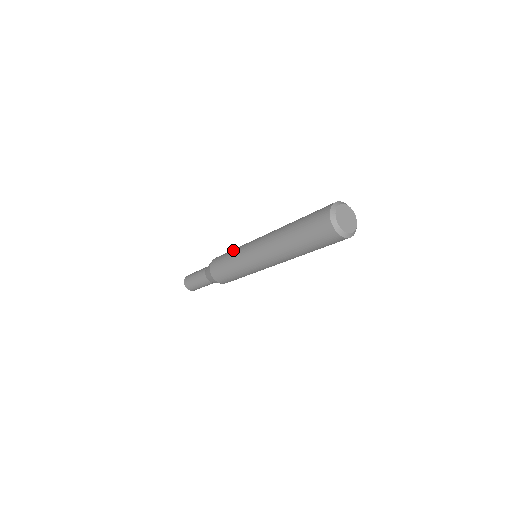
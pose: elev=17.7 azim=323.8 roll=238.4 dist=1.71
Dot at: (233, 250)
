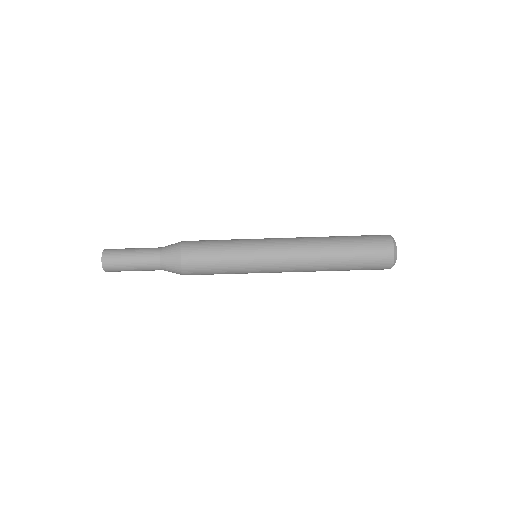
Dot at: occluded
